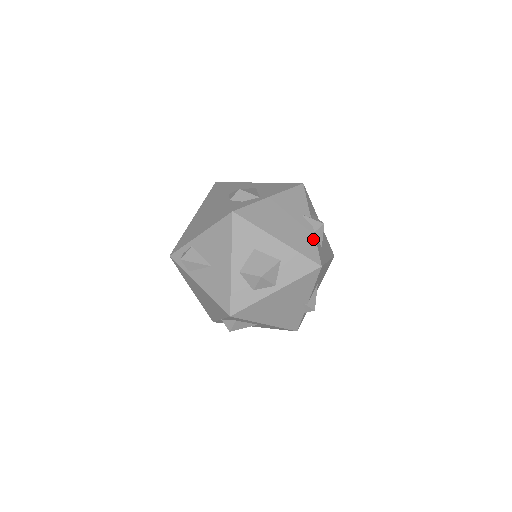
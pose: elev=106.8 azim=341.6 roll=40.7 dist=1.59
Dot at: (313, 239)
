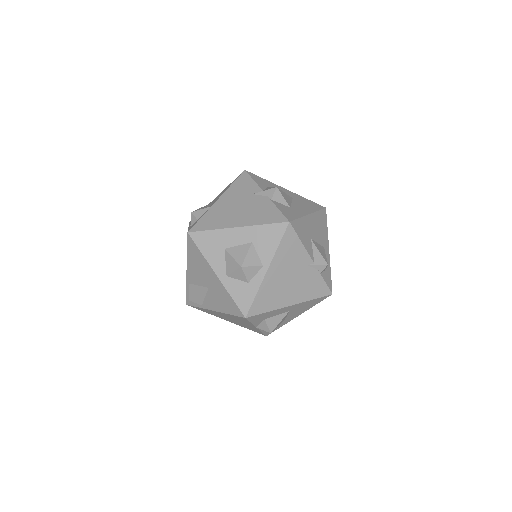
Dot at: (272, 206)
